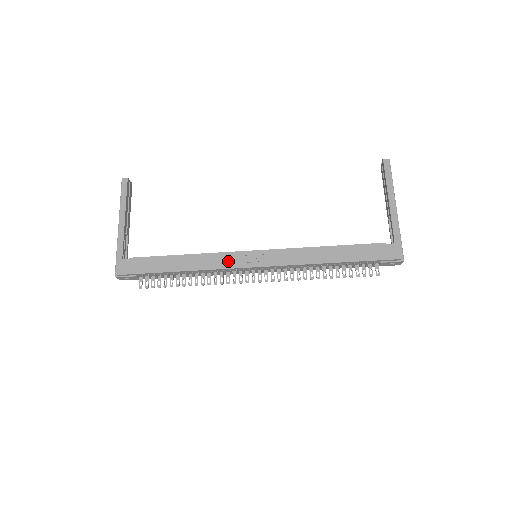
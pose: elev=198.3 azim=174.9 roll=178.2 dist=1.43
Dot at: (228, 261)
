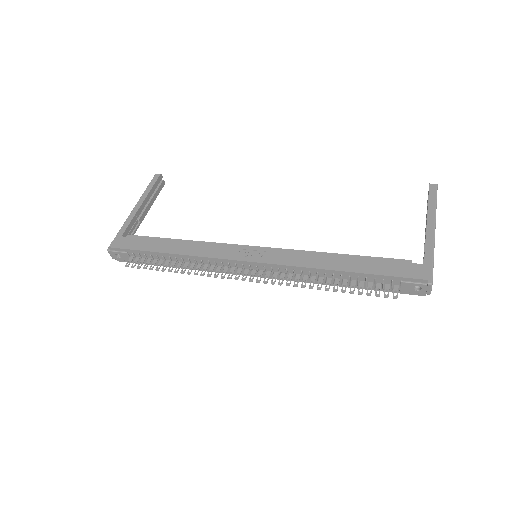
Dot at: (222, 251)
